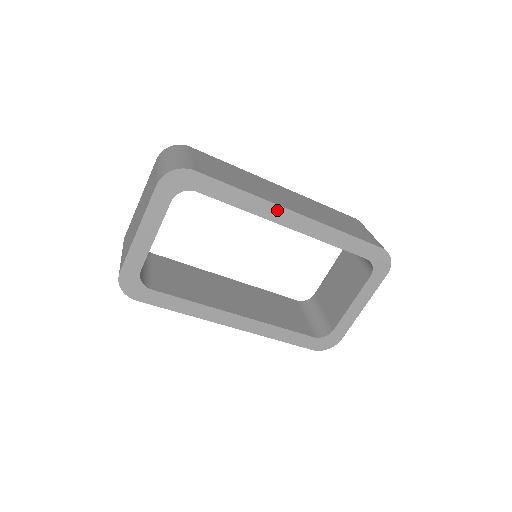
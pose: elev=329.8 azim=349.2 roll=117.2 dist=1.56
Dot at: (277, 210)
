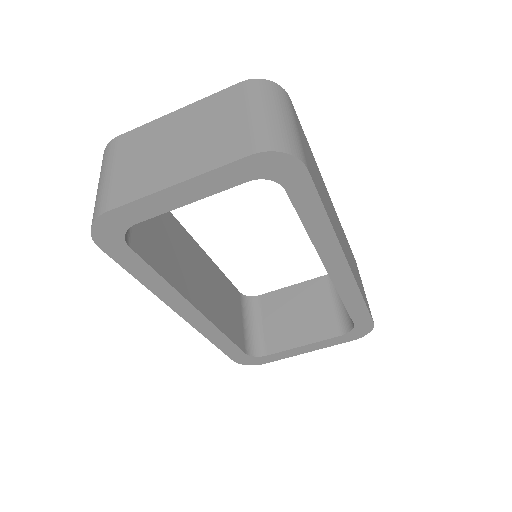
Dot at: (336, 252)
